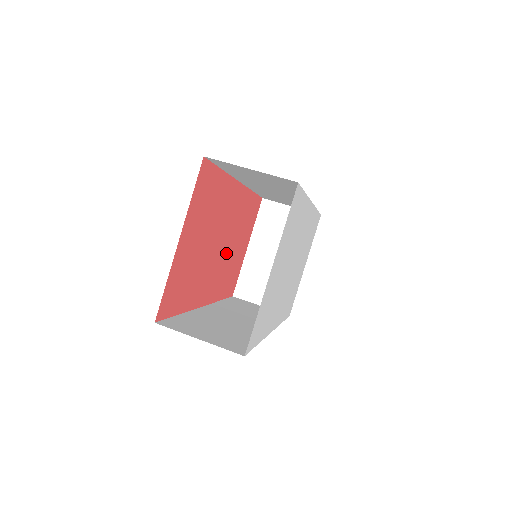
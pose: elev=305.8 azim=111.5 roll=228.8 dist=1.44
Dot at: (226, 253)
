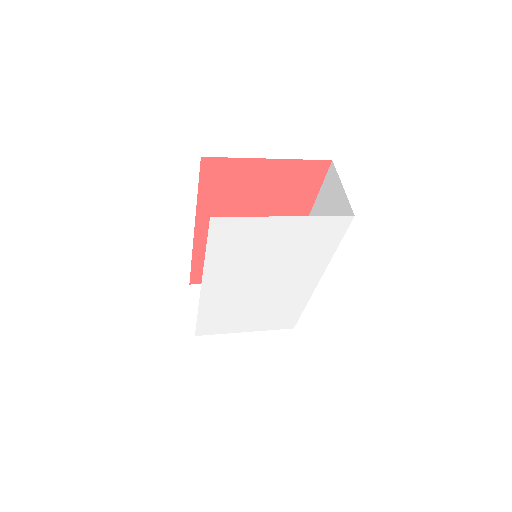
Dot at: occluded
